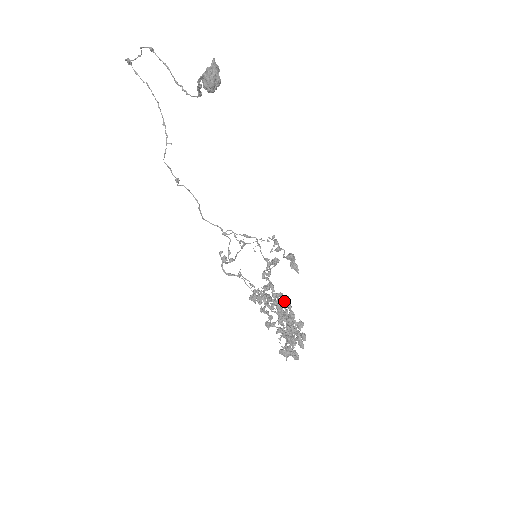
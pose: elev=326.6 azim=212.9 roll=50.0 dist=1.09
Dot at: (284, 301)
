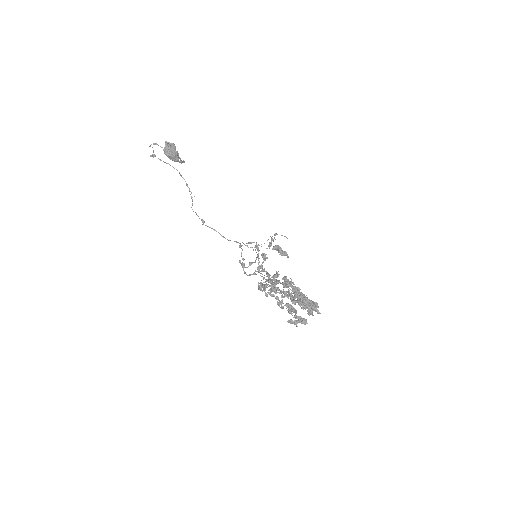
Dot at: (287, 282)
